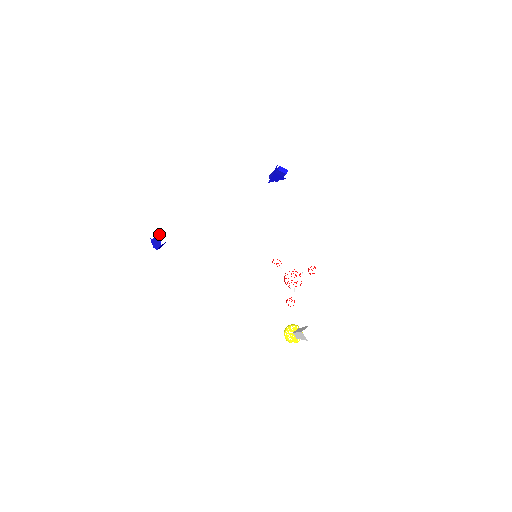
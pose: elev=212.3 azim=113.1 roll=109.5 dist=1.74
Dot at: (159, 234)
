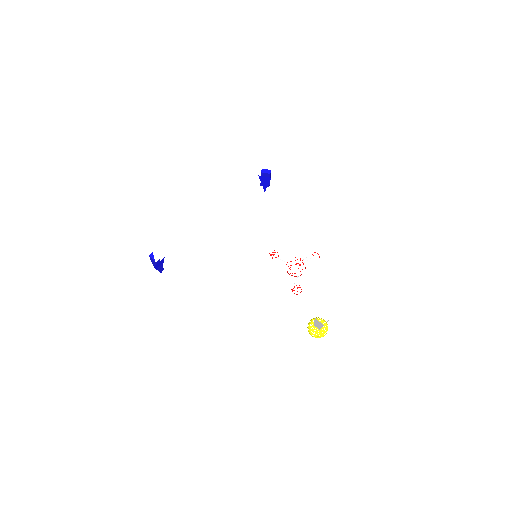
Dot at: (152, 253)
